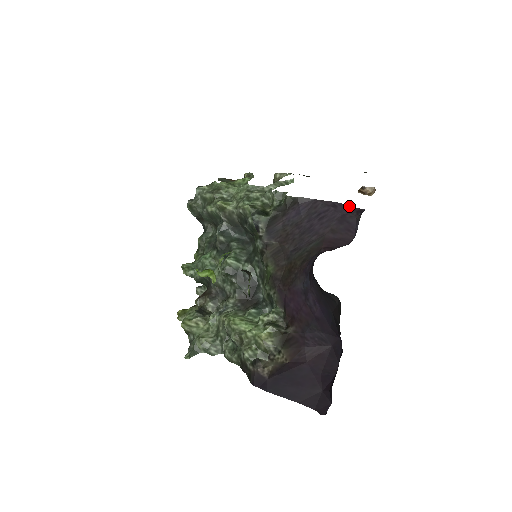
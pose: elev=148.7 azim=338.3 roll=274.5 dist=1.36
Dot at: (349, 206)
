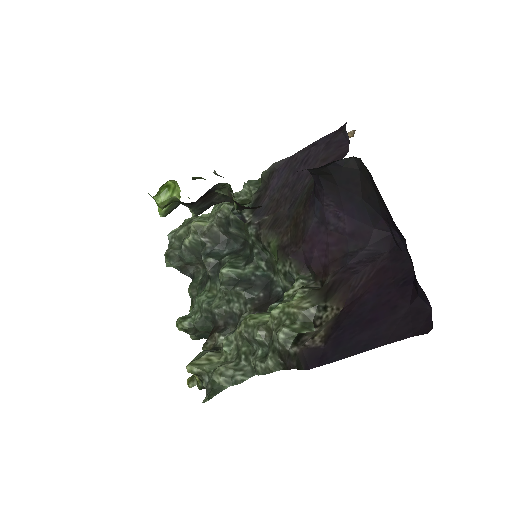
Dot at: (329, 134)
